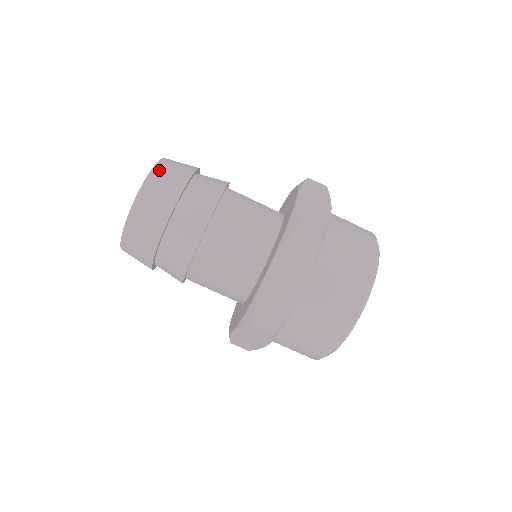
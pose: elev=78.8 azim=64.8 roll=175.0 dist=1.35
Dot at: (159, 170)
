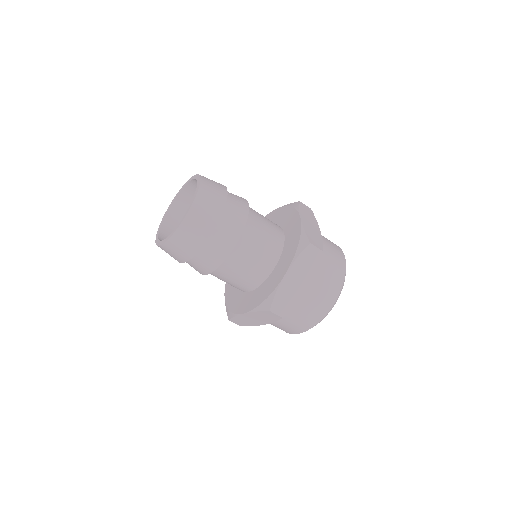
Dot at: (204, 188)
